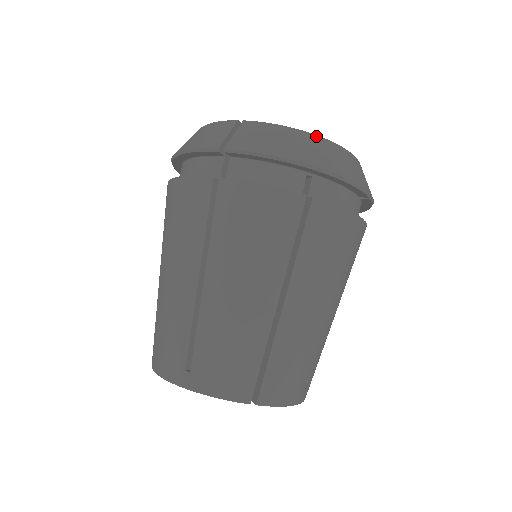
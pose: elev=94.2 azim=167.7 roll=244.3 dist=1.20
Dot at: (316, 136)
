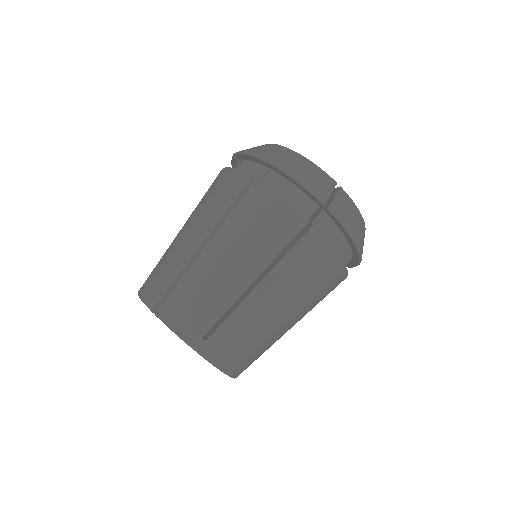
Dot at: (293, 151)
